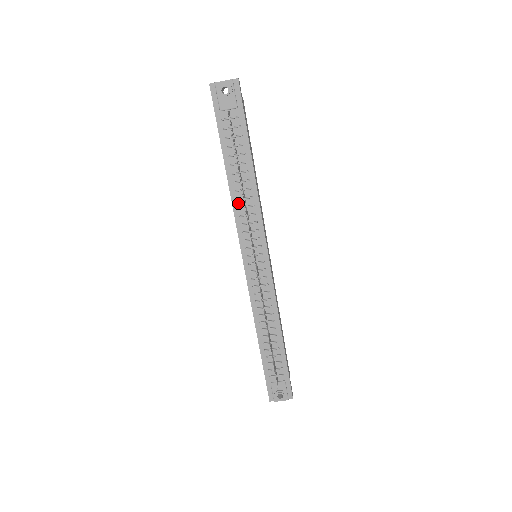
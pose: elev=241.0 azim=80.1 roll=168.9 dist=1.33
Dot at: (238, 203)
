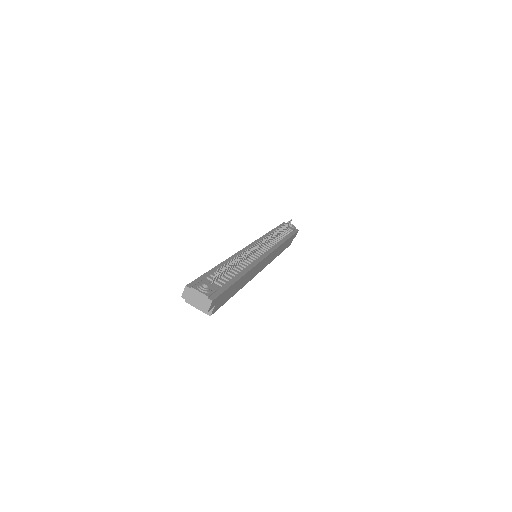
Dot at: occluded
